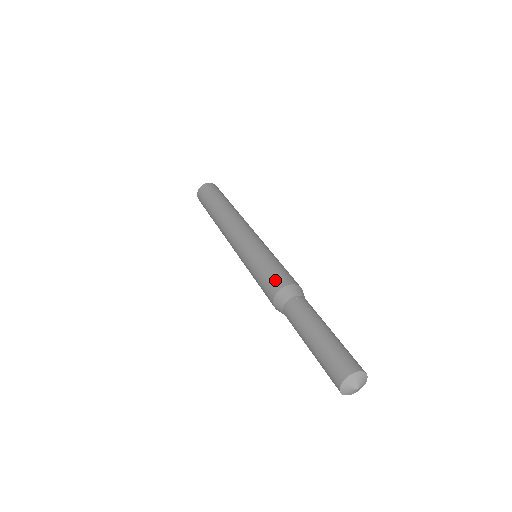
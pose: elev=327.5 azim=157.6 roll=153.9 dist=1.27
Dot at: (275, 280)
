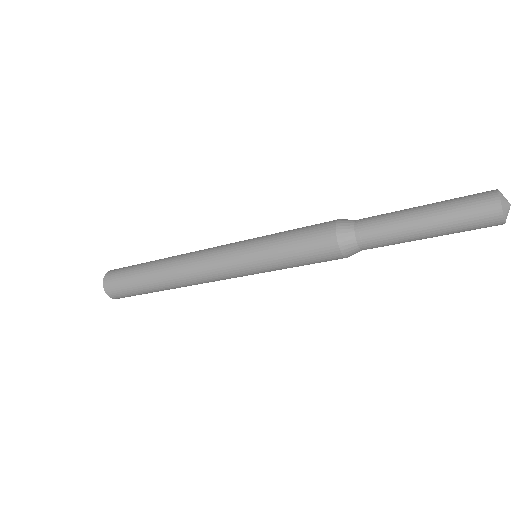
Dot at: (319, 230)
